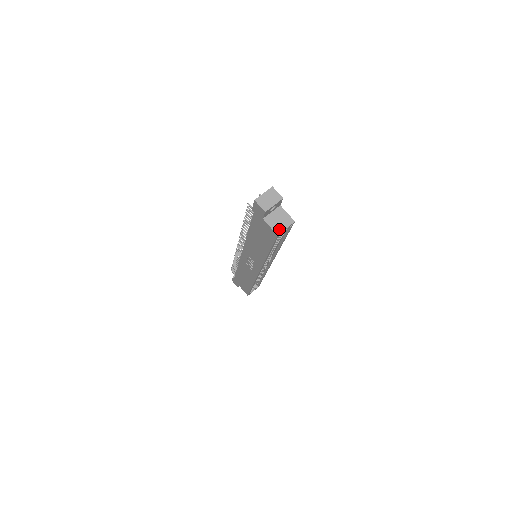
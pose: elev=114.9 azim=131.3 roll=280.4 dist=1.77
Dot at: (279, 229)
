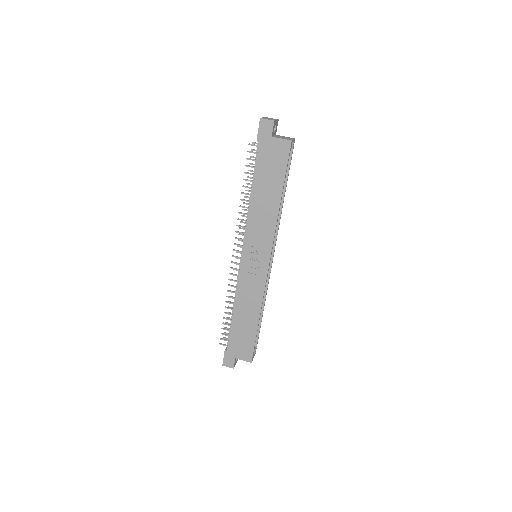
Dot at: (289, 139)
